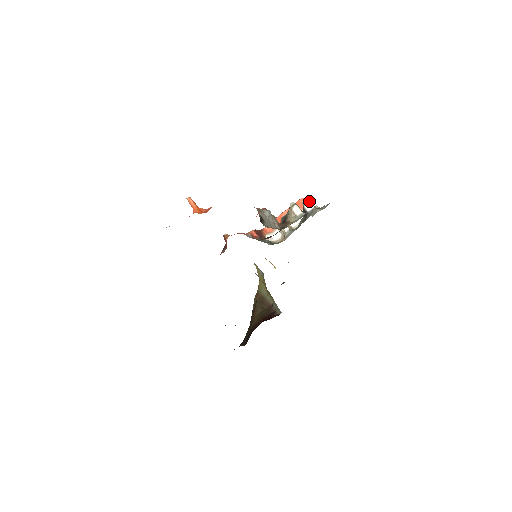
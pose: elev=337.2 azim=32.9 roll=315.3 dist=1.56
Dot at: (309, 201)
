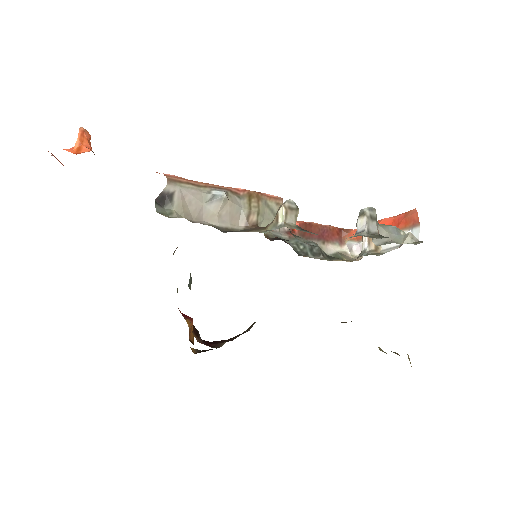
Dot at: (366, 215)
